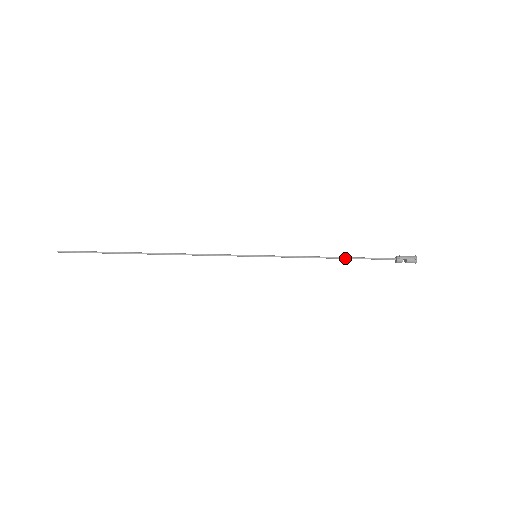
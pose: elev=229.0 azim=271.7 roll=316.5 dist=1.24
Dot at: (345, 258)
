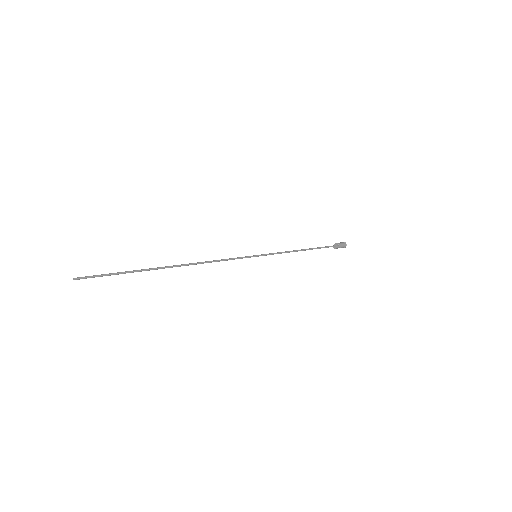
Dot at: (310, 249)
